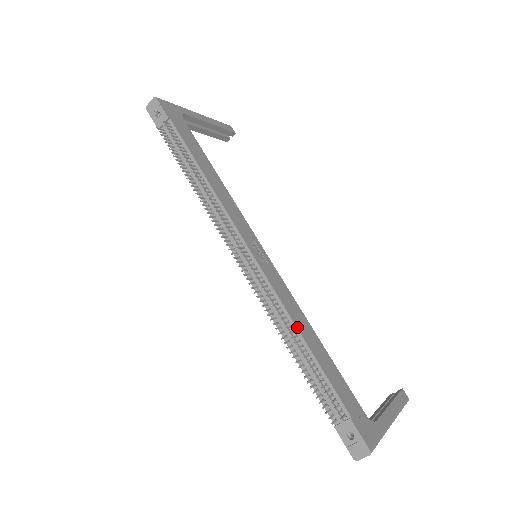
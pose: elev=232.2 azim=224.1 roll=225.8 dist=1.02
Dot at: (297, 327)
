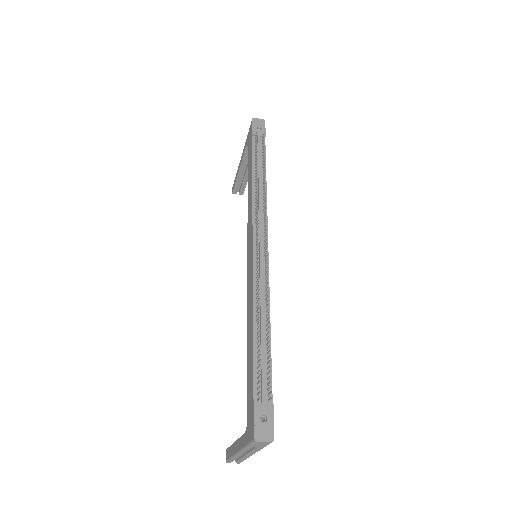
Dot at: occluded
